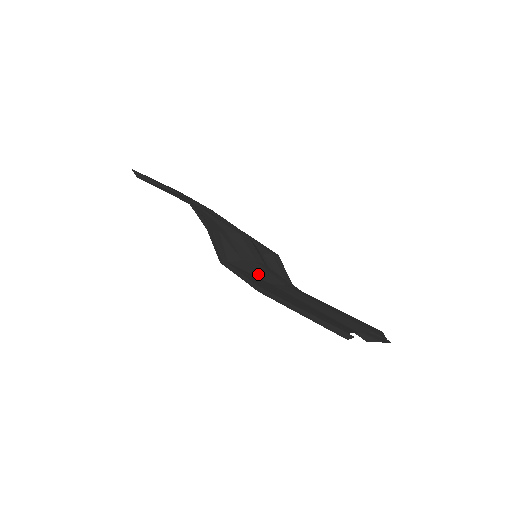
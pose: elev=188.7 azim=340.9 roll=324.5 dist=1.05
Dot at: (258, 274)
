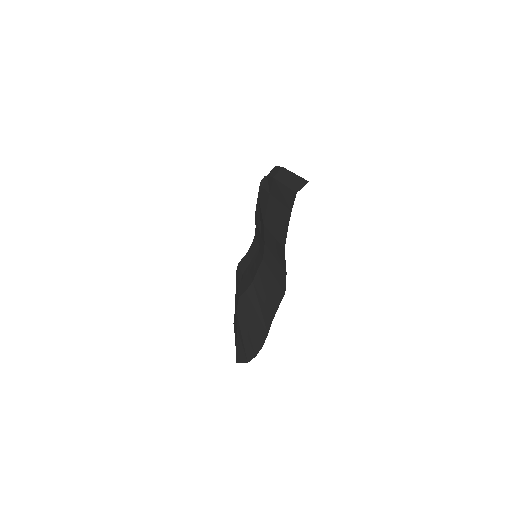
Dot at: (262, 221)
